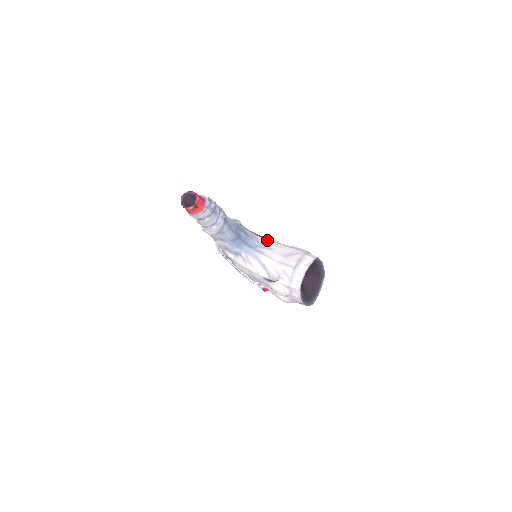
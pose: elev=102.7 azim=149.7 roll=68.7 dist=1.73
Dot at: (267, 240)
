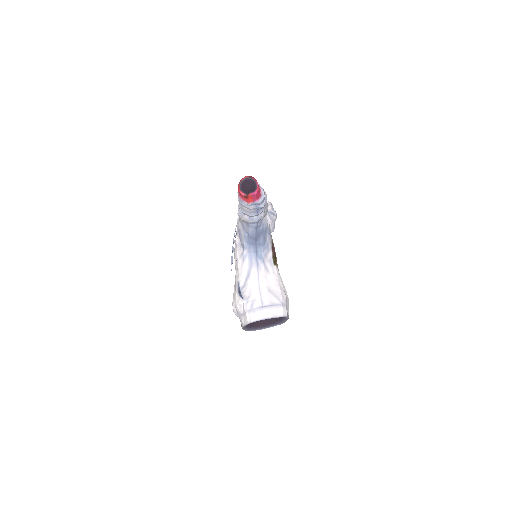
Dot at: (274, 260)
